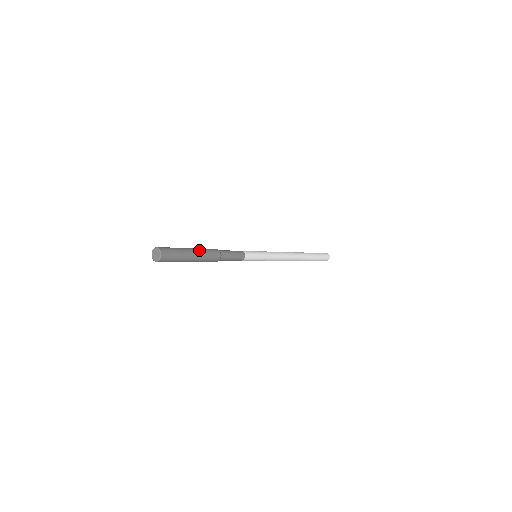
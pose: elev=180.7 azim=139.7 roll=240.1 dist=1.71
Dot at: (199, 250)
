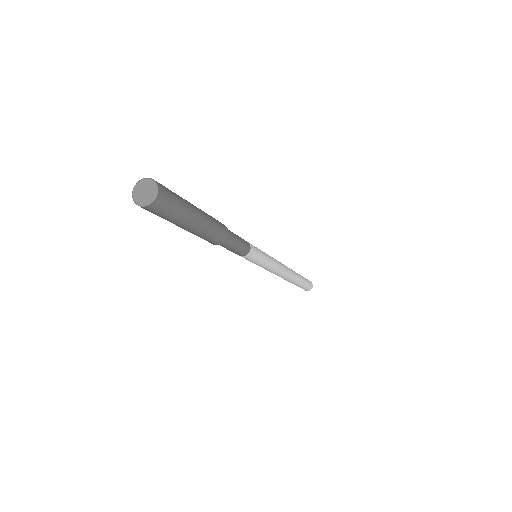
Dot at: (206, 215)
